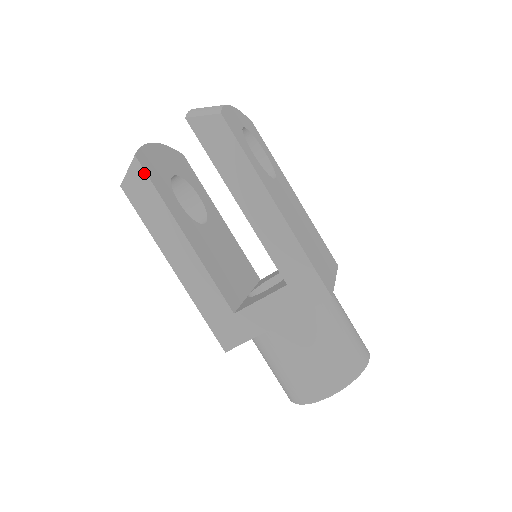
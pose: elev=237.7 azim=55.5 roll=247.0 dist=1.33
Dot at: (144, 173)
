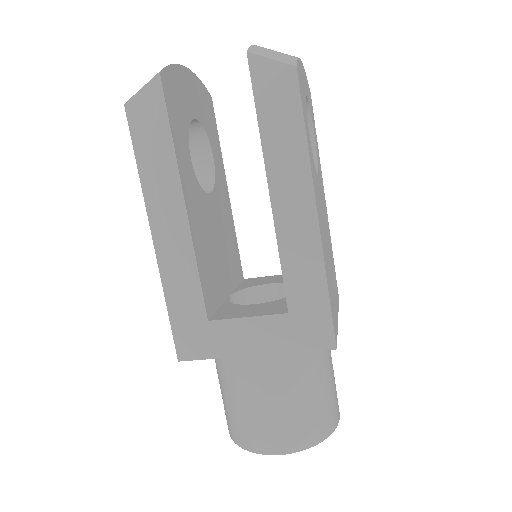
Dot at: (163, 101)
